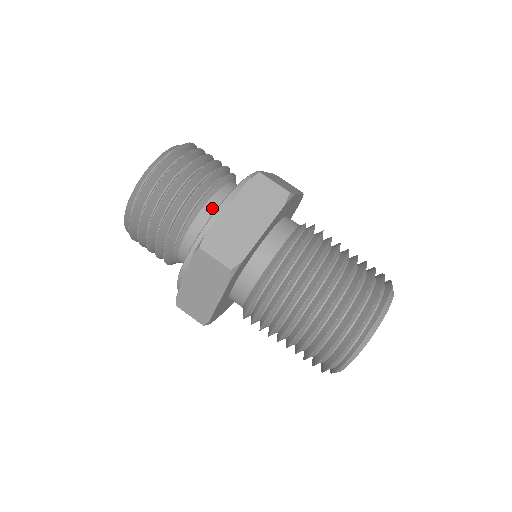
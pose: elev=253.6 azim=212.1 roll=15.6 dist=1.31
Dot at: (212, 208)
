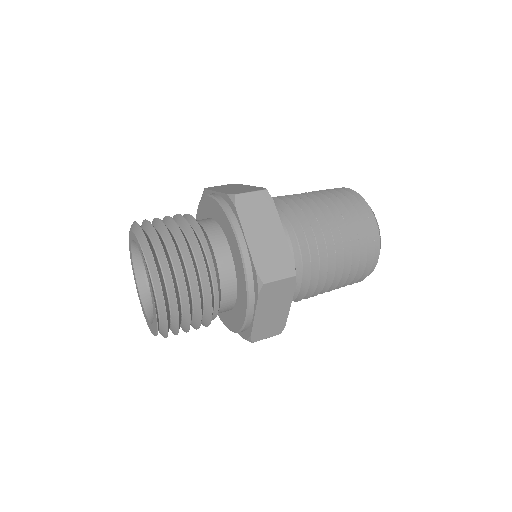
Dot at: (227, 301)
